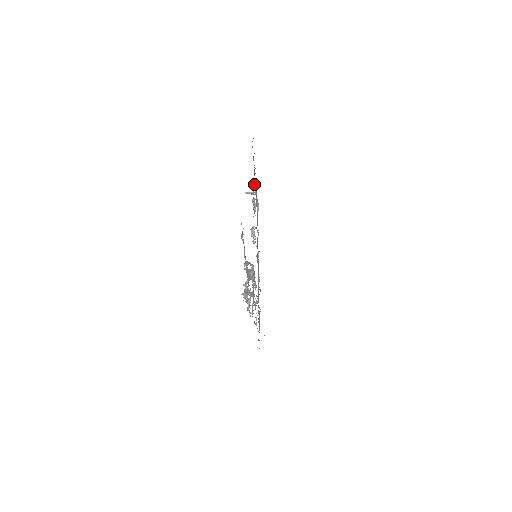
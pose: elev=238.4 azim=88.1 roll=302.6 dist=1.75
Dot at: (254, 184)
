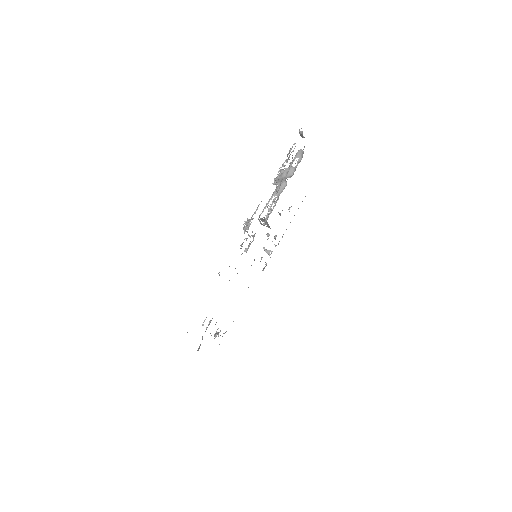
Dot at: (276, 245)
